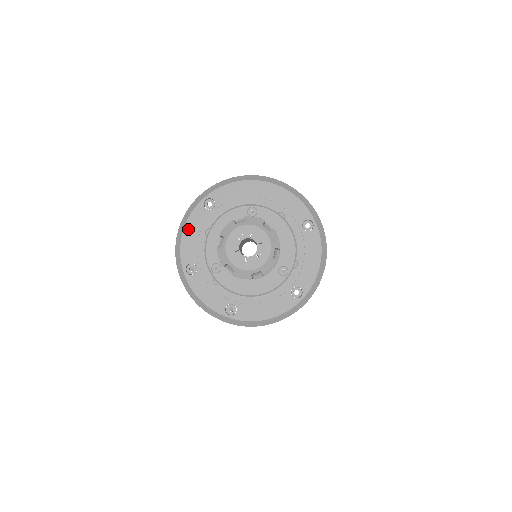
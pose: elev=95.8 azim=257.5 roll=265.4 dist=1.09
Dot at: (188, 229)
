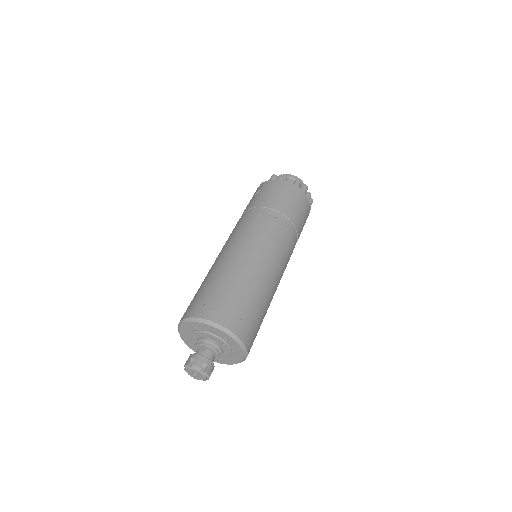
Dot at: (199, 324)
